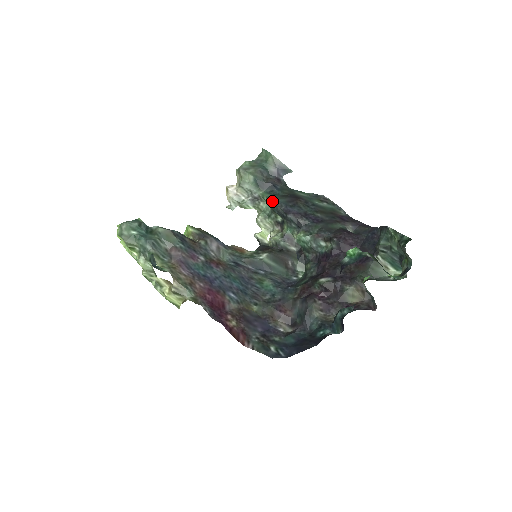
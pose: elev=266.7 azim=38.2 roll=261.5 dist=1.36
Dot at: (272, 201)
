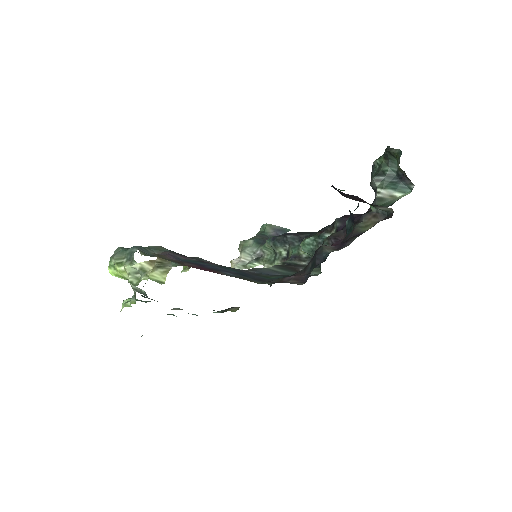
Dot at: (271, 237)
